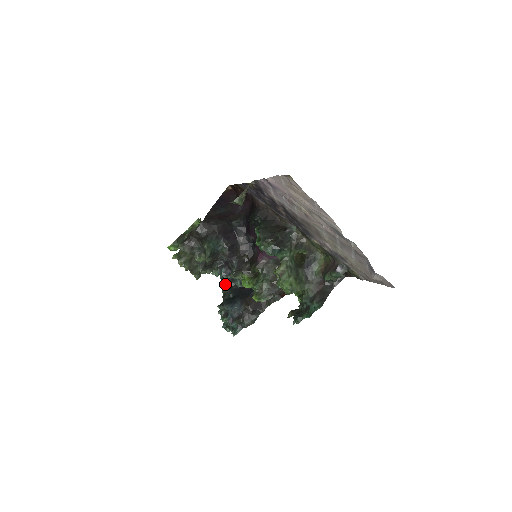
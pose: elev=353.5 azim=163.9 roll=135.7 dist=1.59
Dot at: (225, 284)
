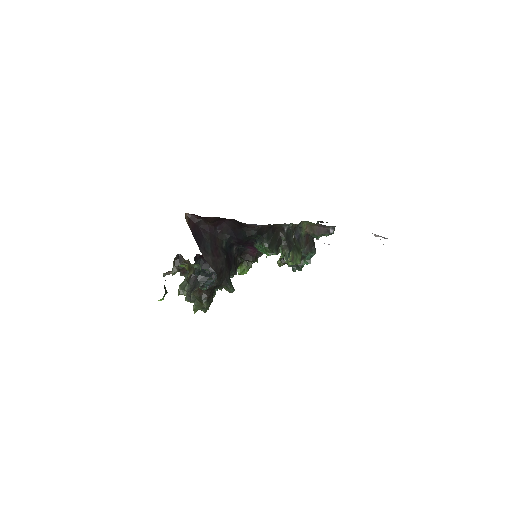
Dot at: occluded
